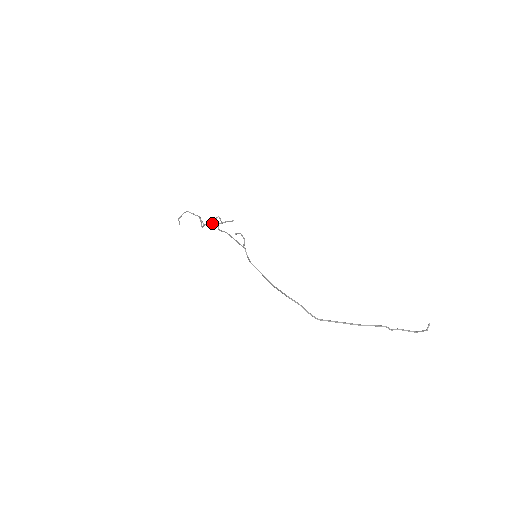
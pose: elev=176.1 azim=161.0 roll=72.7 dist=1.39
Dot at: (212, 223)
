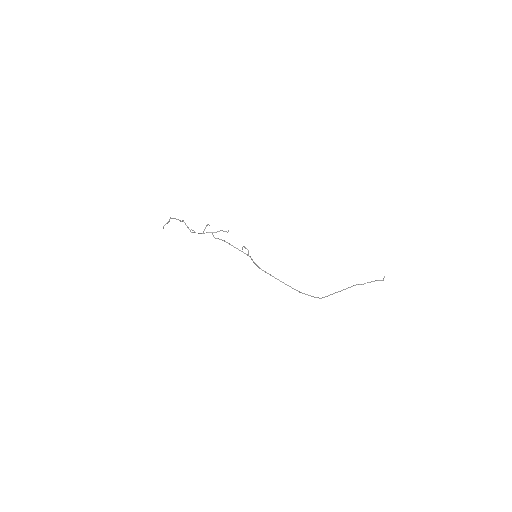
Dot at: occluded
